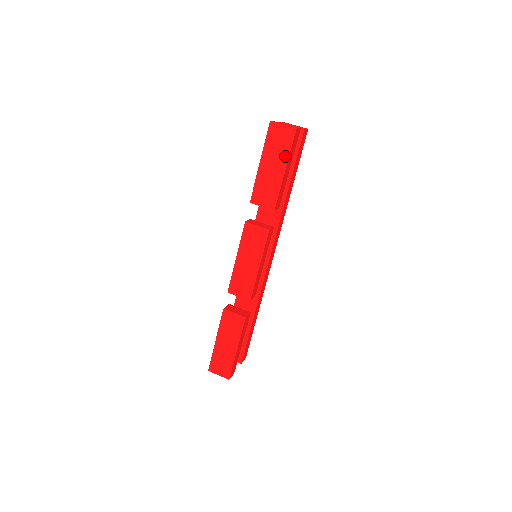
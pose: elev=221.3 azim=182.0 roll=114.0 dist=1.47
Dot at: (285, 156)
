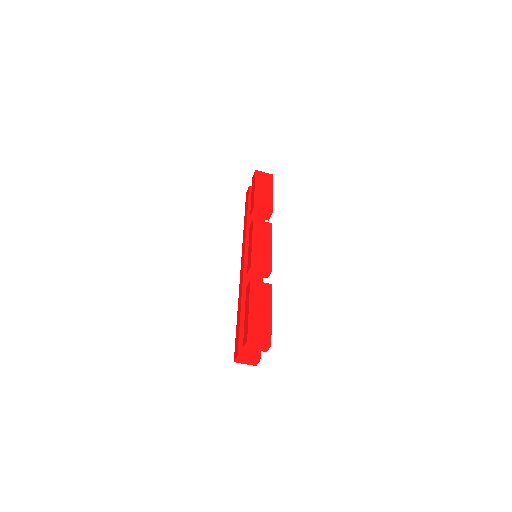
Dot at: (270, 186)
